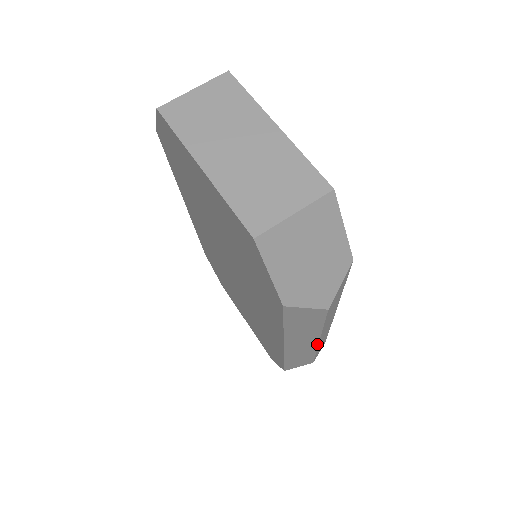
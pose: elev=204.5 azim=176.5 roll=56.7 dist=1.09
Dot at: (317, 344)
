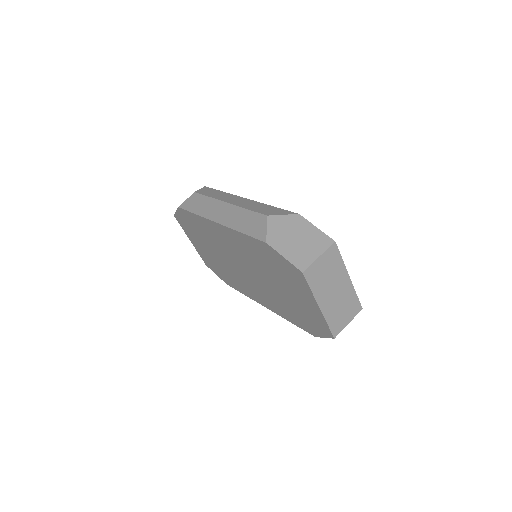
Dot at: occluded
